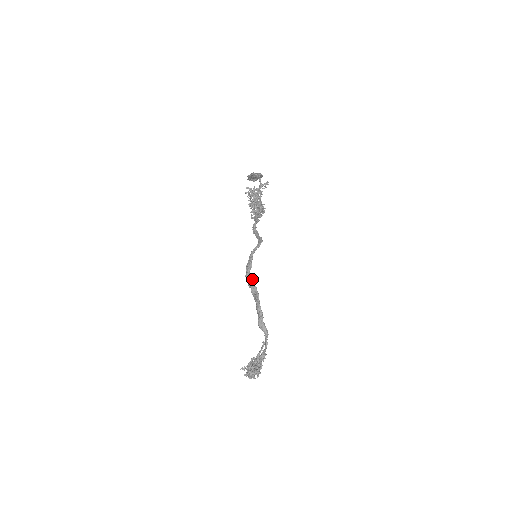
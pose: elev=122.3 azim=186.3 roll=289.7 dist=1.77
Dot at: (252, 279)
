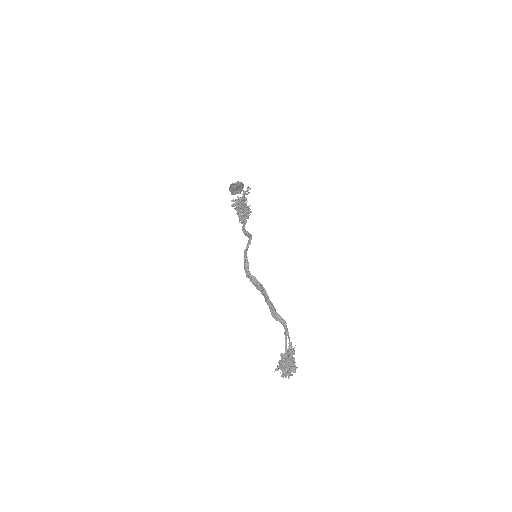
Dot at: (253, 276)
